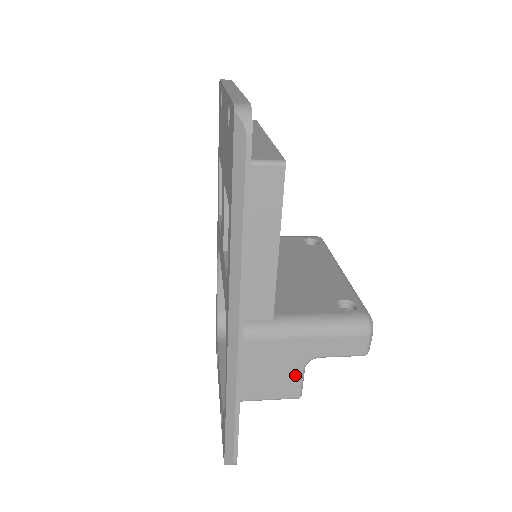
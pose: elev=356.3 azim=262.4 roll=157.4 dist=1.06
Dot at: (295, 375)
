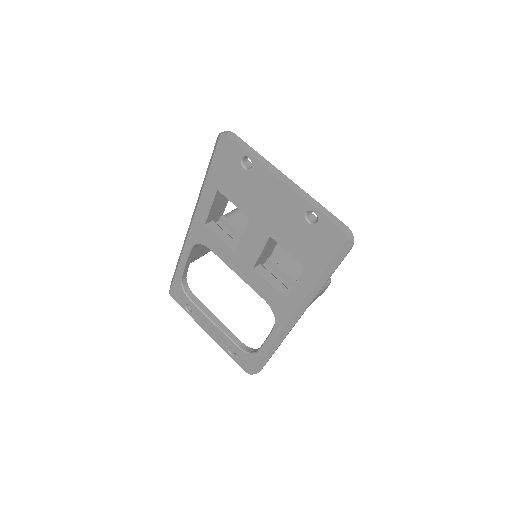
Dot at: occluded
